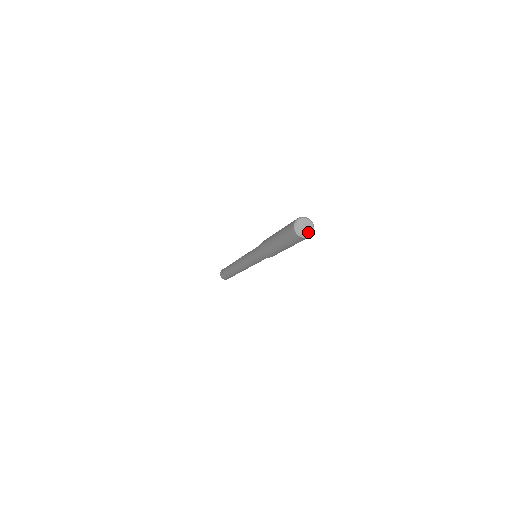
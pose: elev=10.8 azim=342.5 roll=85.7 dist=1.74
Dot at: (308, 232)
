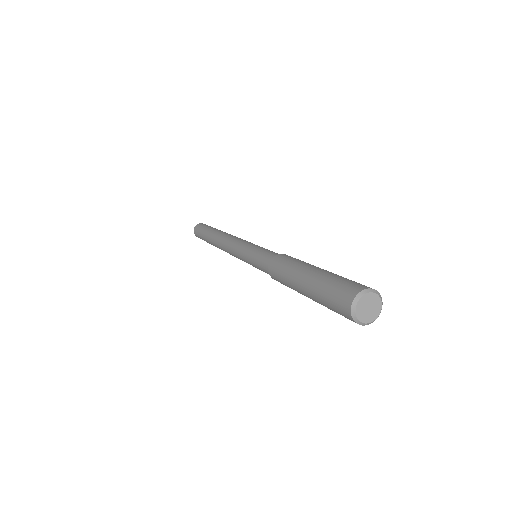
Dot at: (375, 314)
